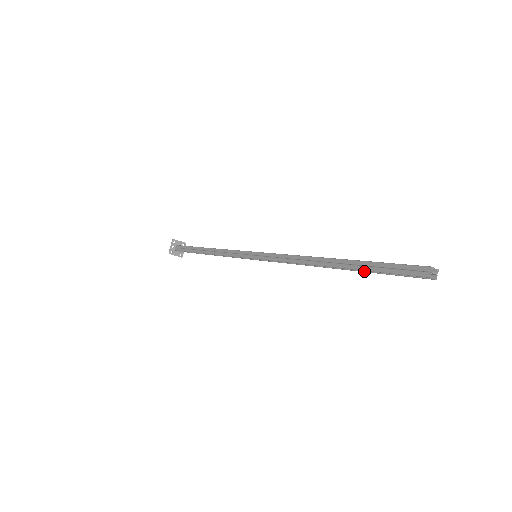
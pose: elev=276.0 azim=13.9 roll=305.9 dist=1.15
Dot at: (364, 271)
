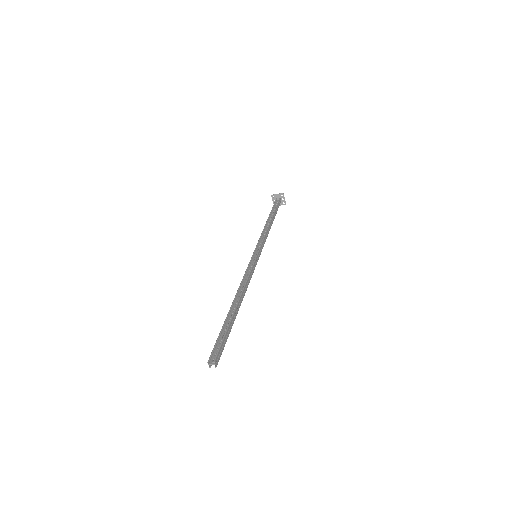
Dot at: (231, 326)
